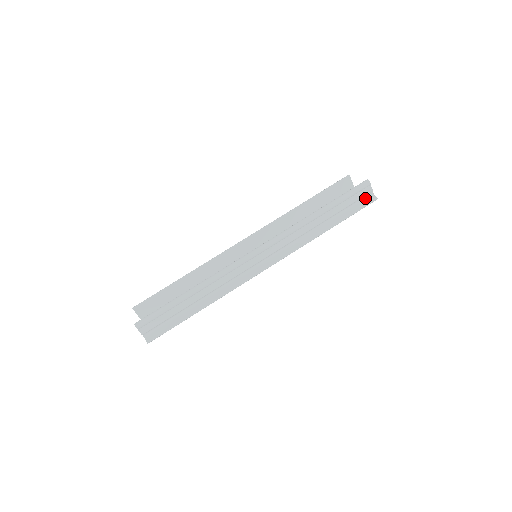
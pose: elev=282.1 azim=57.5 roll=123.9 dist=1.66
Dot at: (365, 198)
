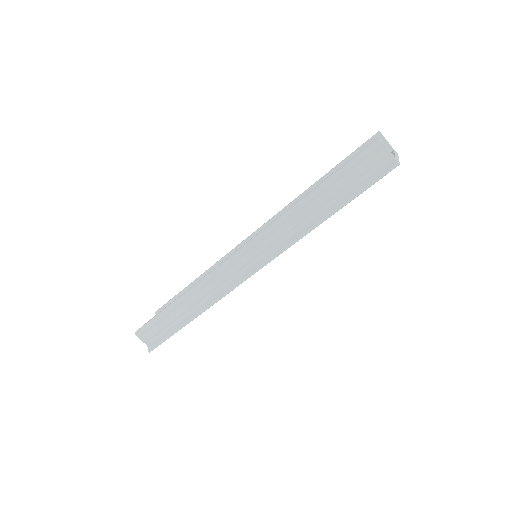
Dot at: (380, 165)
